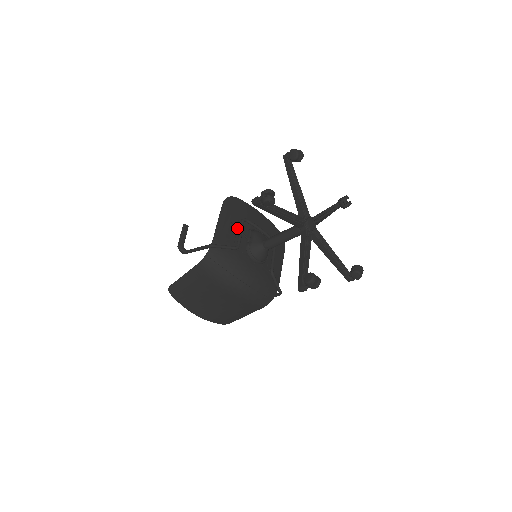
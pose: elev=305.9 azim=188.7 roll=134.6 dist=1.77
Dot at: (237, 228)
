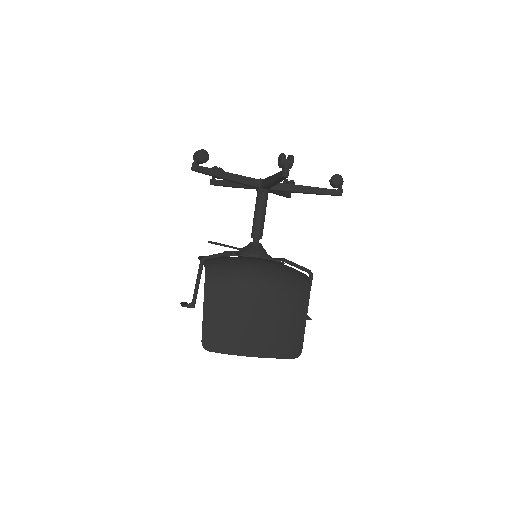
Dot at: (217, 243)
